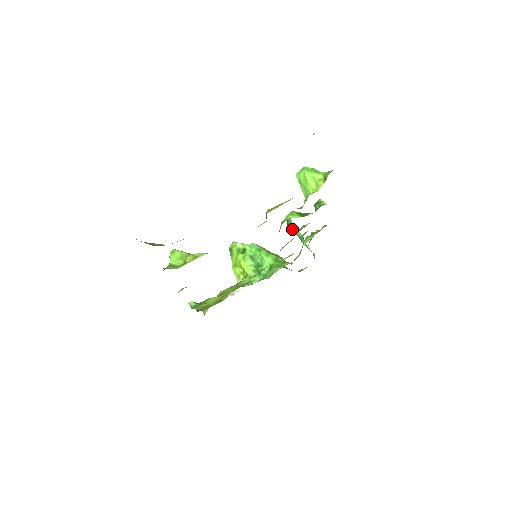
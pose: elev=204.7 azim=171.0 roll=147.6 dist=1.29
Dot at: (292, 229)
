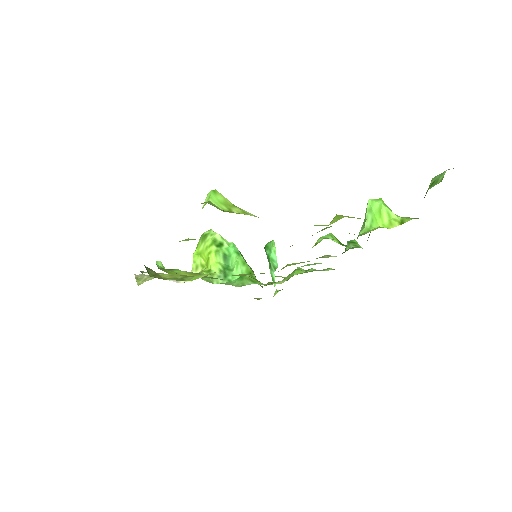
Dot at: (270, 254)
